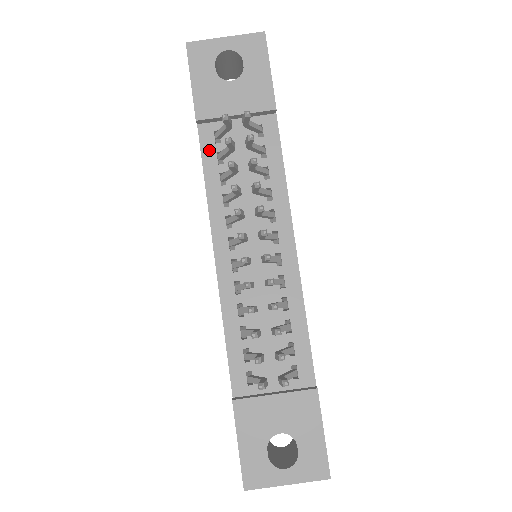
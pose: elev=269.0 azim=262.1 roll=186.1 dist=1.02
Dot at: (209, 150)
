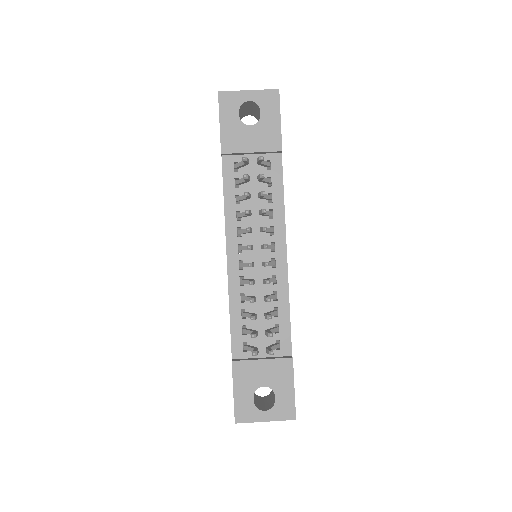
Dot at: (229, 176)
